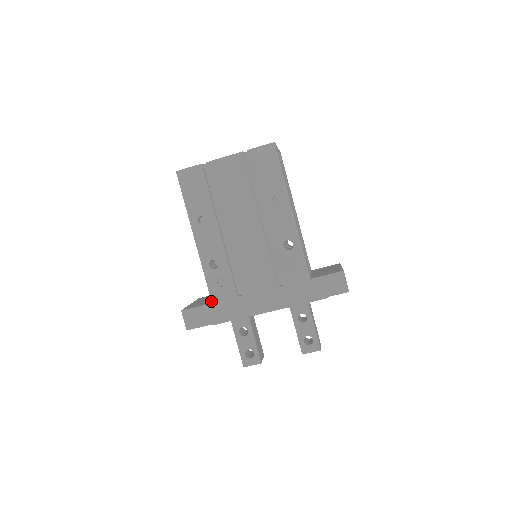
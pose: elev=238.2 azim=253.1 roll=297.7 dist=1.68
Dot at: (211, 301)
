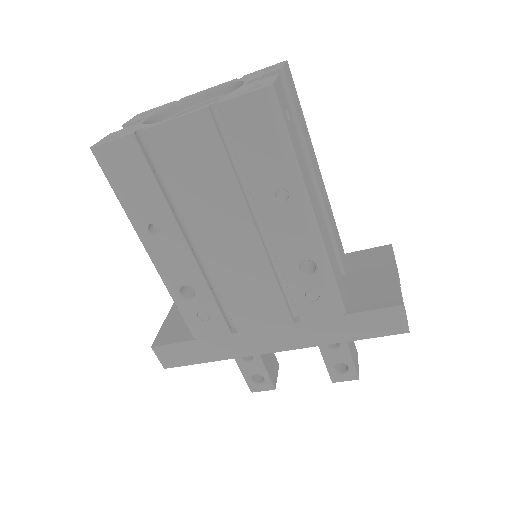
Dot at: (192, 336)
